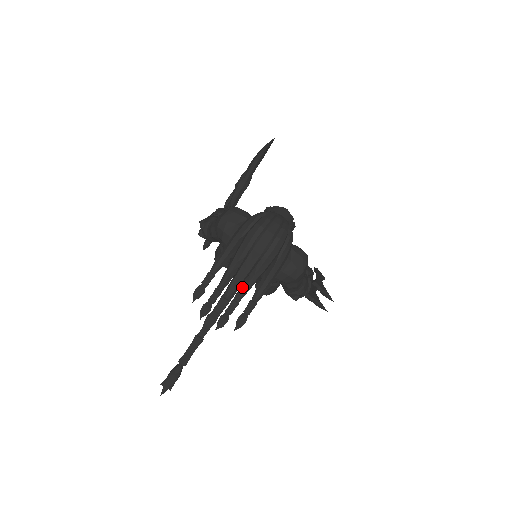
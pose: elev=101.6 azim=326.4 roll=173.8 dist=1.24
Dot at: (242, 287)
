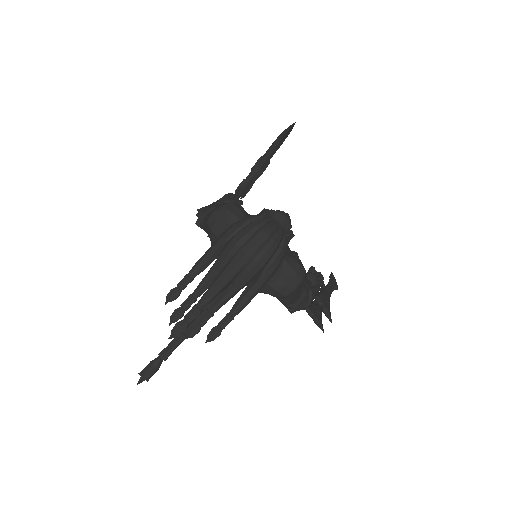
Dot at: (219, 298)
